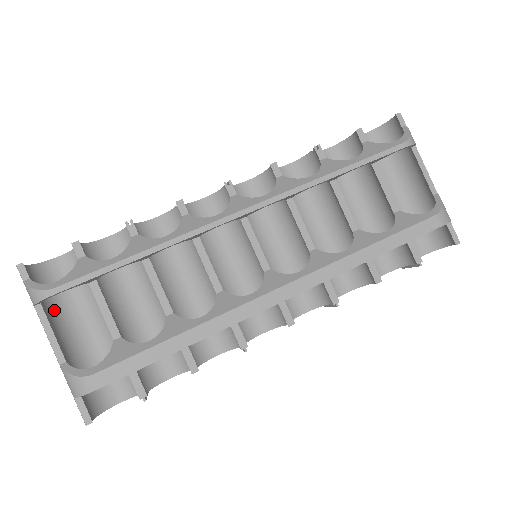
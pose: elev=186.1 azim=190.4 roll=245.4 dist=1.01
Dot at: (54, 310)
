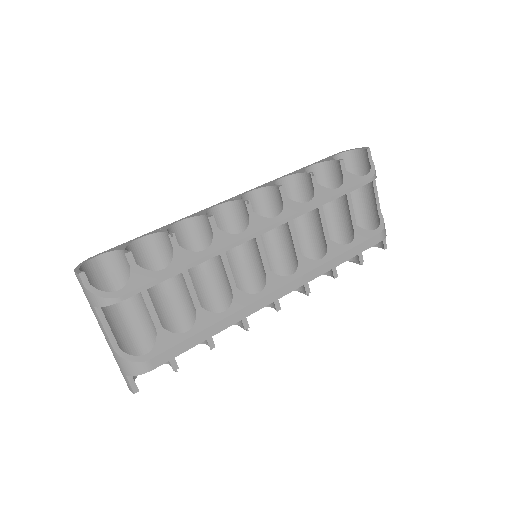
Dot at: occluded
